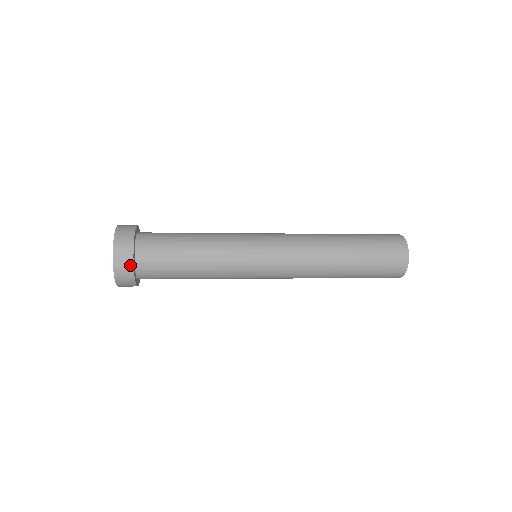
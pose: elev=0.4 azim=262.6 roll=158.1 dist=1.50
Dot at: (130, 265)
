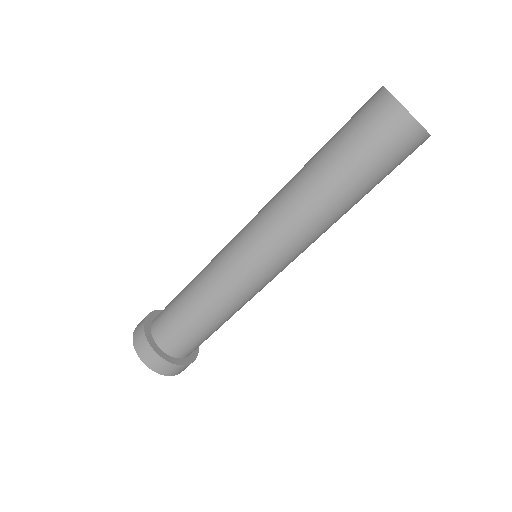
Dot at: (151, 313)
